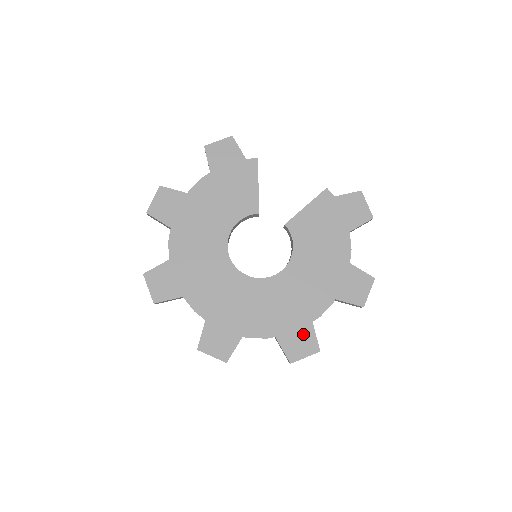
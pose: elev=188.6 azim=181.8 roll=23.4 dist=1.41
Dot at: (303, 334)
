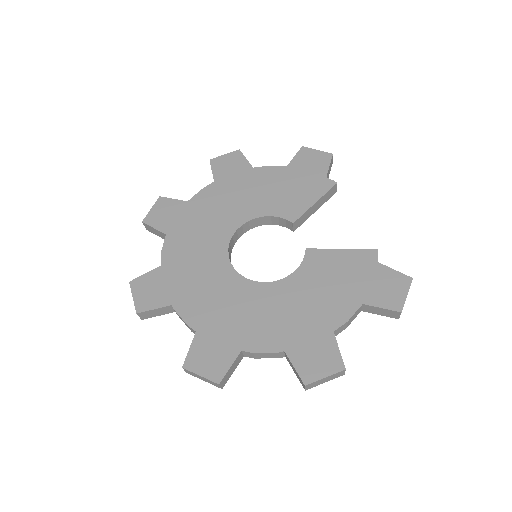
Dot at: (221, 353)
